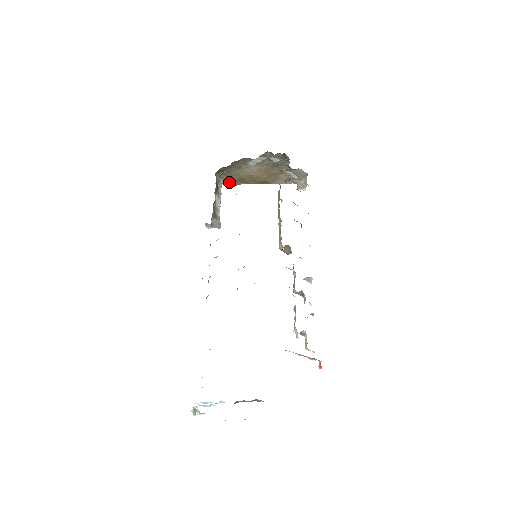
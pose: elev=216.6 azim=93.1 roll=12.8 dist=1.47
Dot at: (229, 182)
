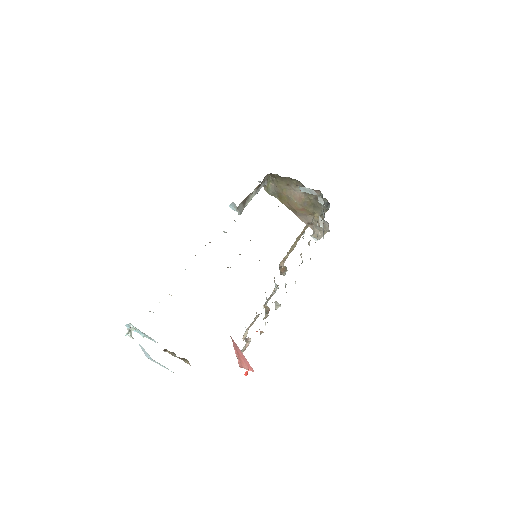
Dot at: (270, 188)
